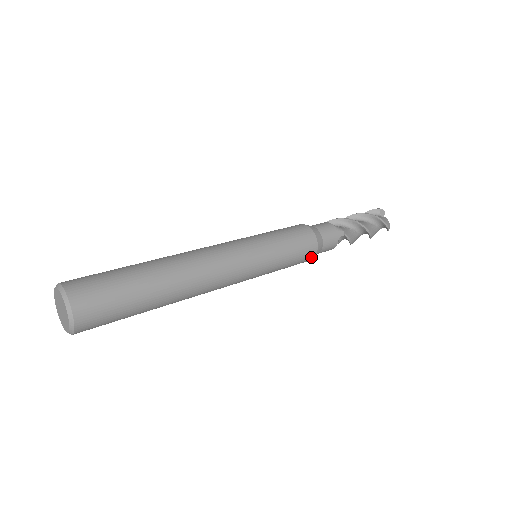
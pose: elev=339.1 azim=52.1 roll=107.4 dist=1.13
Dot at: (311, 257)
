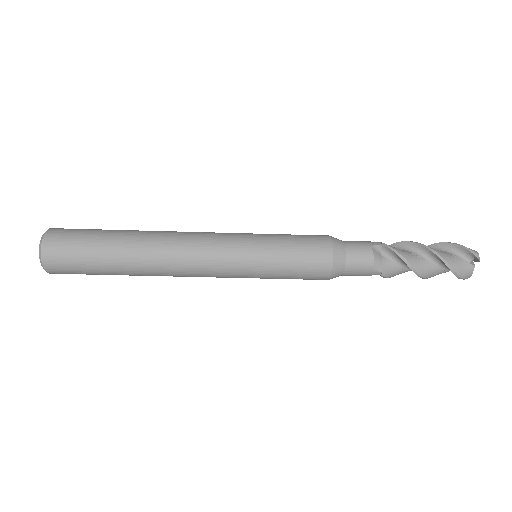
Dot at: (326, 253)
